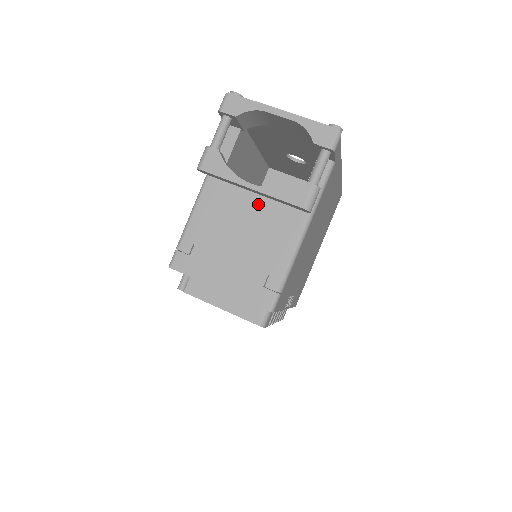
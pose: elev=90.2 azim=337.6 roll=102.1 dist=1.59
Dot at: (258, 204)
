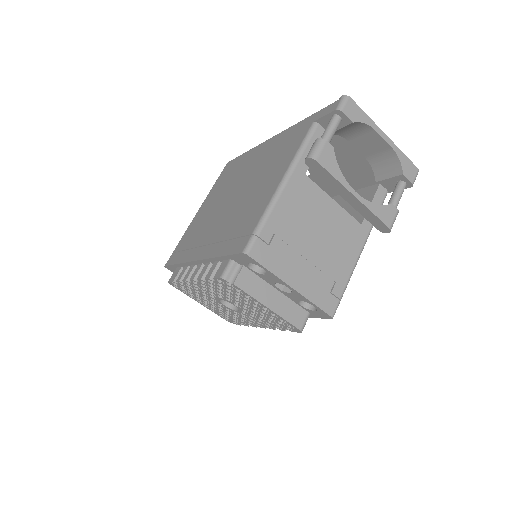
Dot at: (334, 210)
